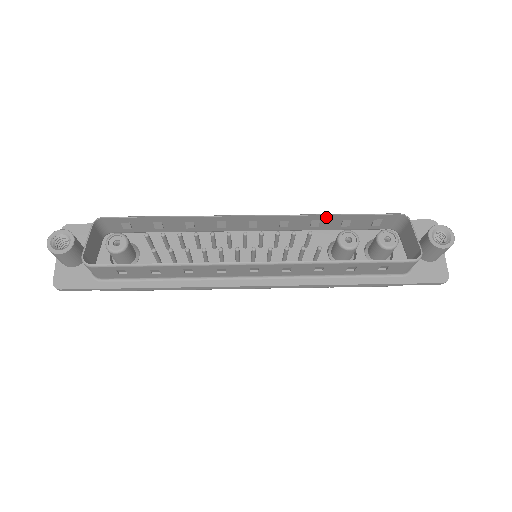
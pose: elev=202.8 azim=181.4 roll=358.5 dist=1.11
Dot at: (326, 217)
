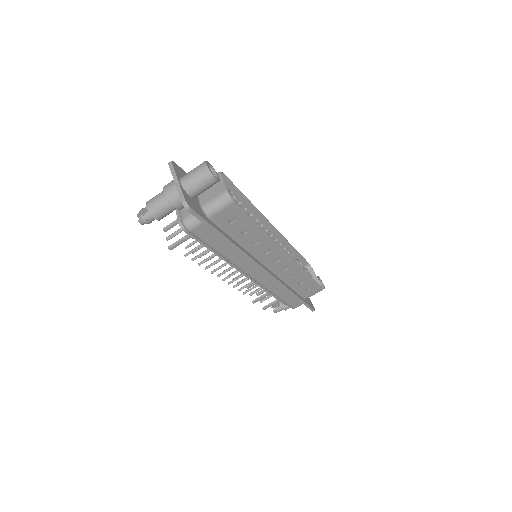
Dot at: (291, 248)
